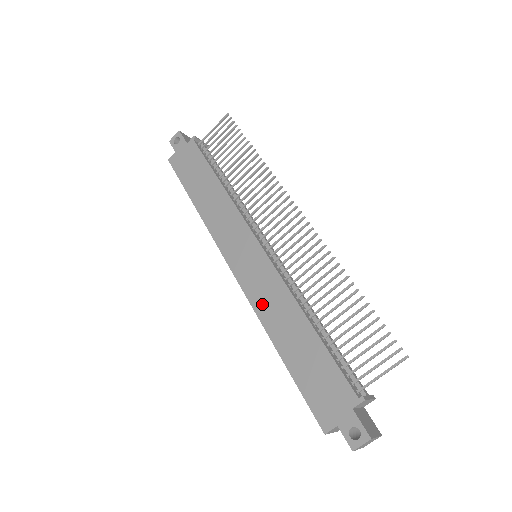
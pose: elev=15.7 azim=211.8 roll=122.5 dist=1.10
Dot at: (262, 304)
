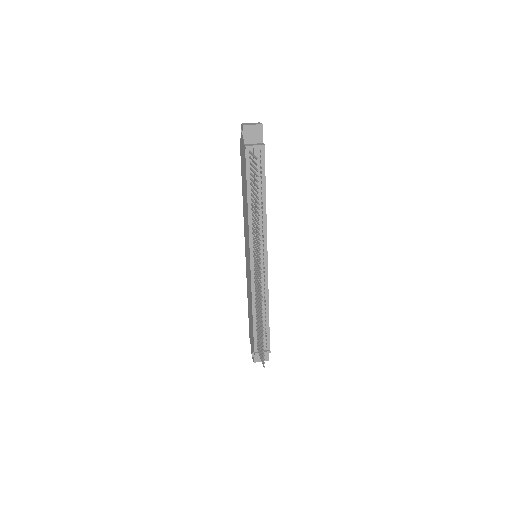
Dot at: (248, 282)
